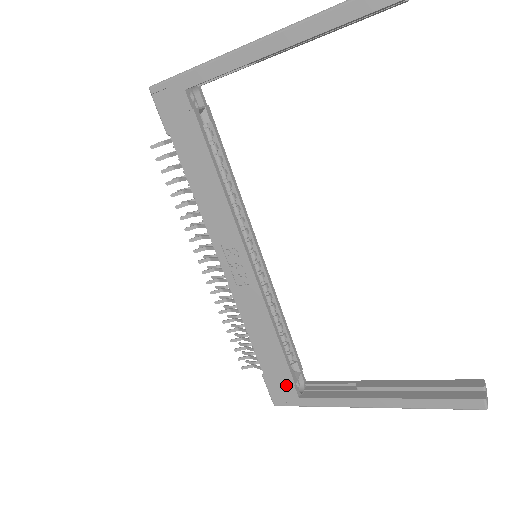
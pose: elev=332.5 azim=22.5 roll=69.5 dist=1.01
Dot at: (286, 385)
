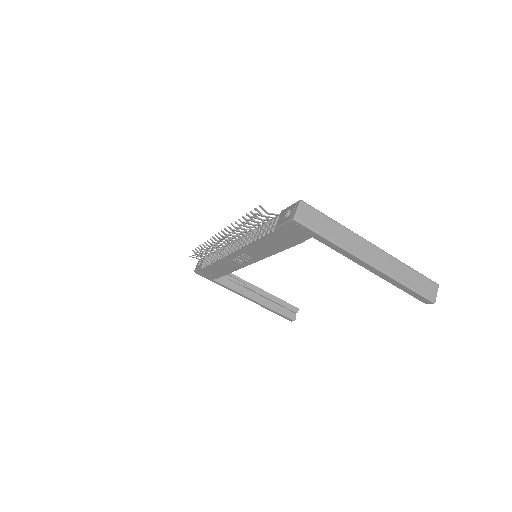
Dot at: (212, 276)
